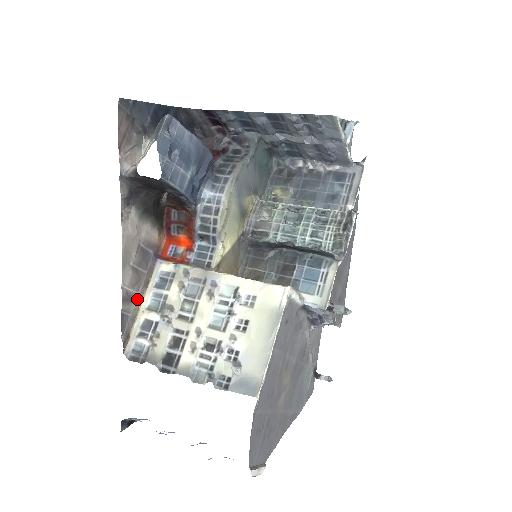
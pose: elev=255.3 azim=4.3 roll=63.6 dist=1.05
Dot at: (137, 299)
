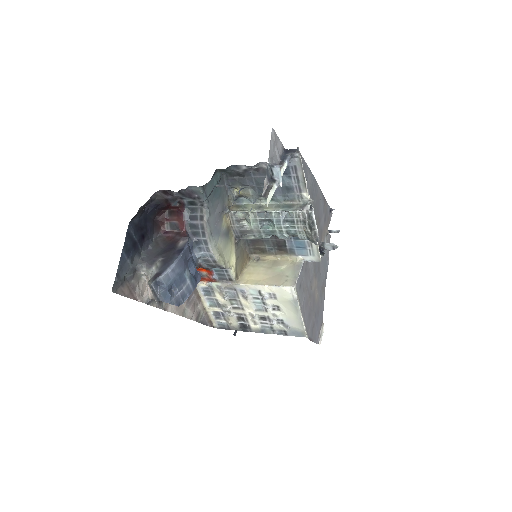
Dot at: (200, 308)
